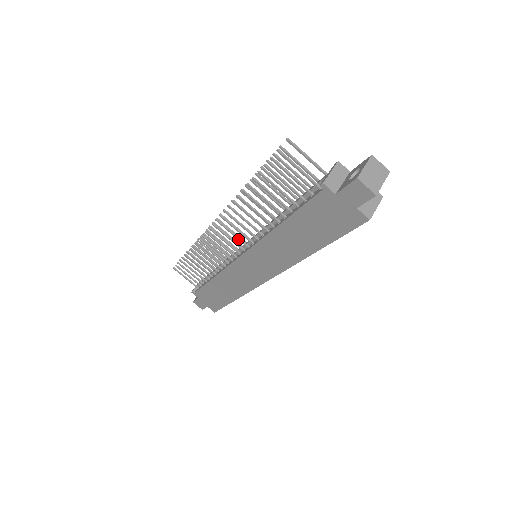
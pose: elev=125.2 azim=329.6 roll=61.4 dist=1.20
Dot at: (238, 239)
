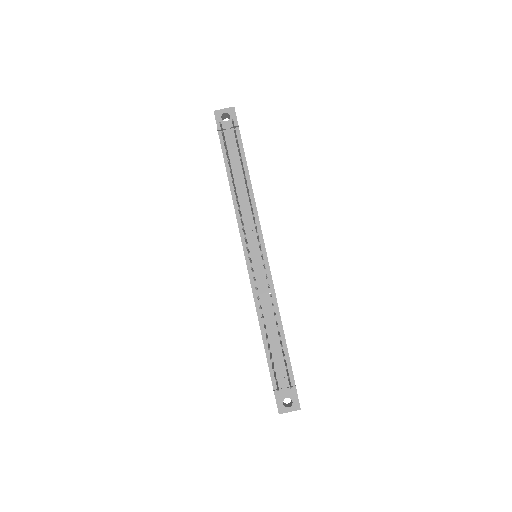
Dot at: occluded
